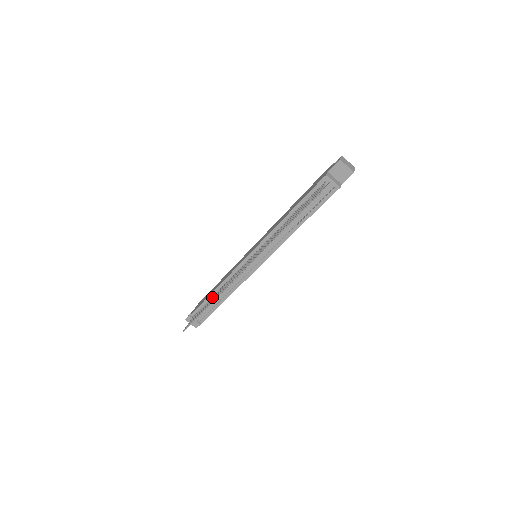
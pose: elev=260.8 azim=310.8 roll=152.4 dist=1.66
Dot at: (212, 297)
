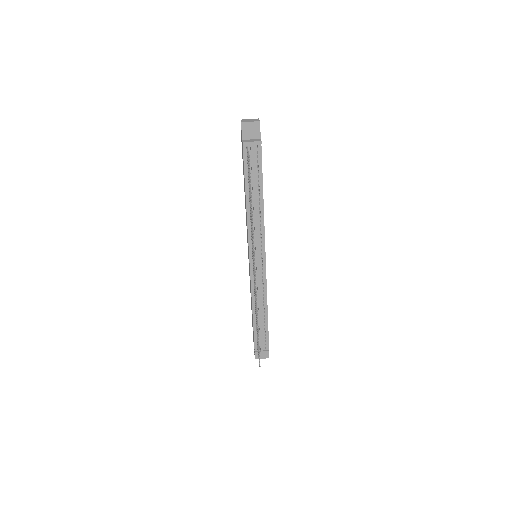
Dot at: occluded
